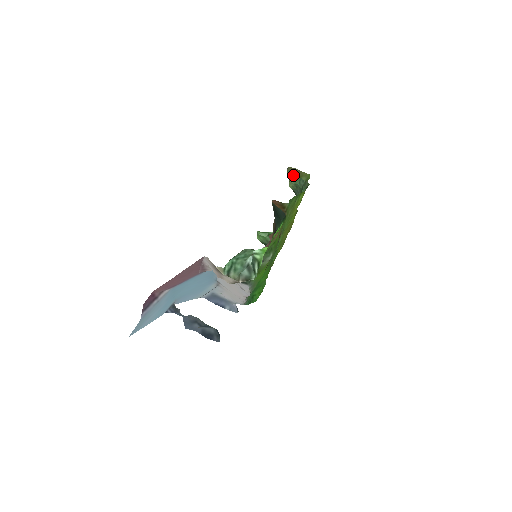
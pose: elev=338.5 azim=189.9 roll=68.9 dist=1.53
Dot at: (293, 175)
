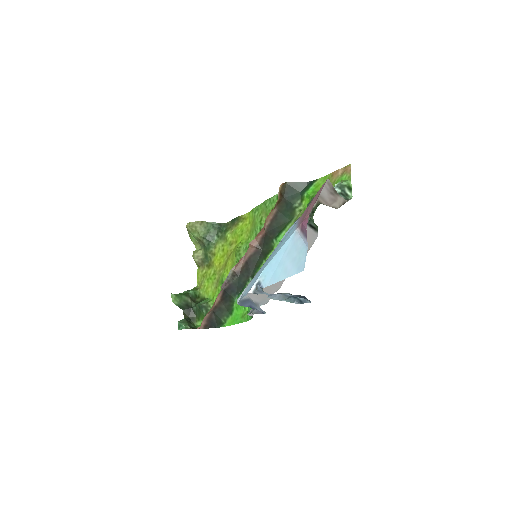
Dot at: (203, 223)
